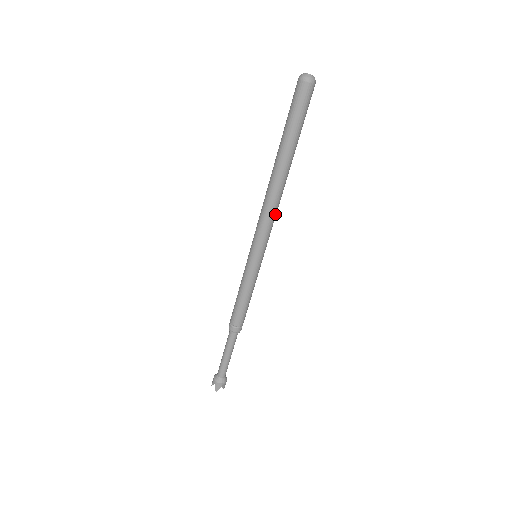
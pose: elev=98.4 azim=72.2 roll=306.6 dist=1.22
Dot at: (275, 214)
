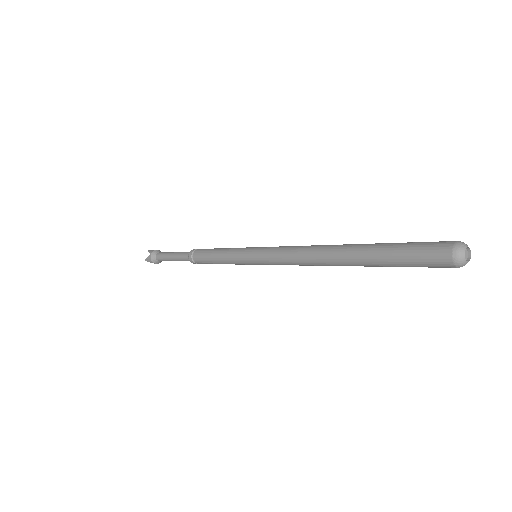
Dot at: (300, 265)
